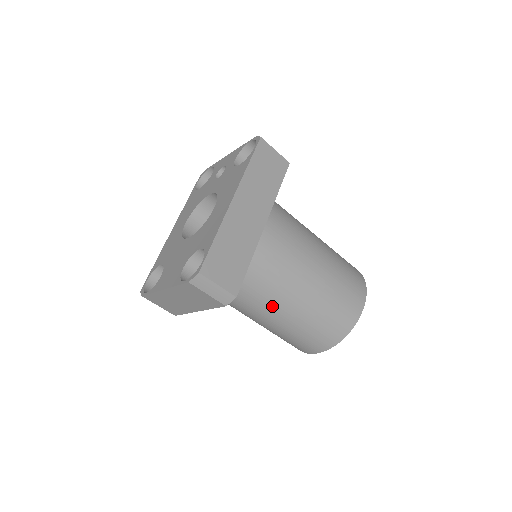
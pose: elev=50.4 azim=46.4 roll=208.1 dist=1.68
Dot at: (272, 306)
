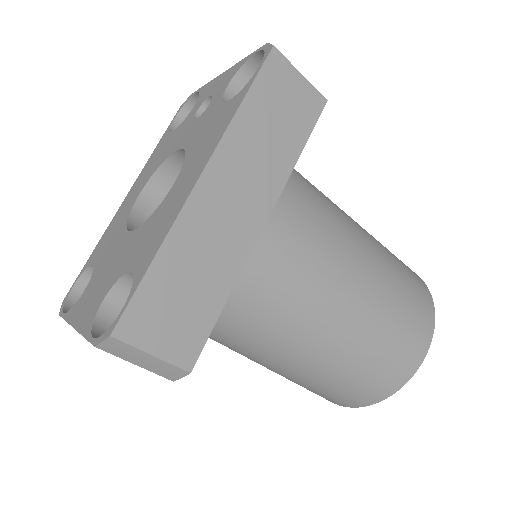
Dot at: (270, 353)
